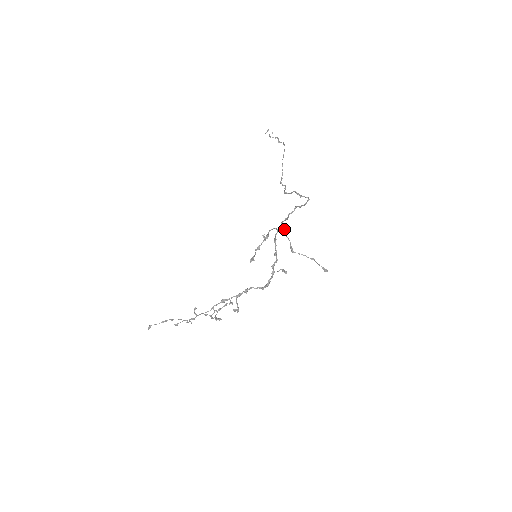
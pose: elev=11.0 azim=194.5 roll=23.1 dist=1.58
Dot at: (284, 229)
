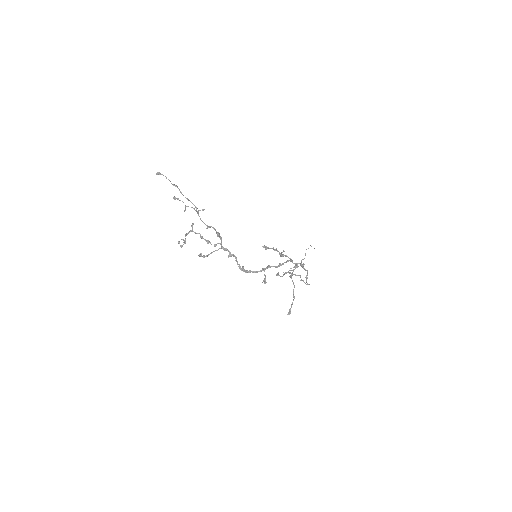
Dot at: occluded
